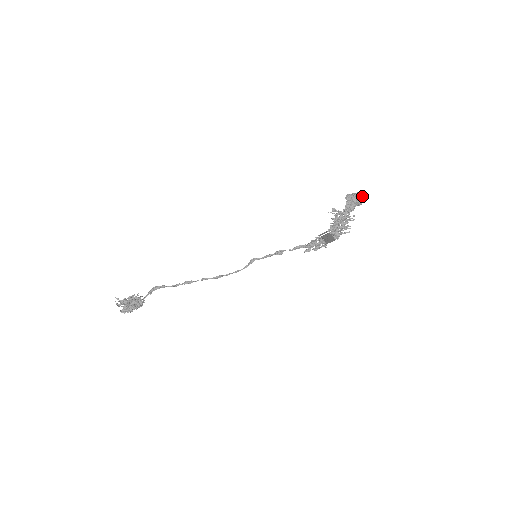
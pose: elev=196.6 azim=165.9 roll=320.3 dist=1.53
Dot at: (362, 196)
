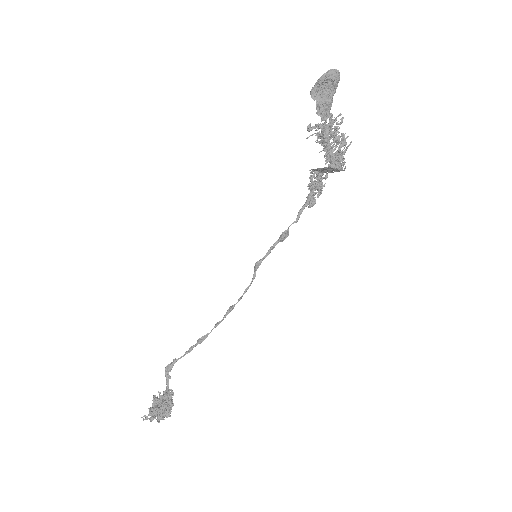
Dot at: (333, 79)
